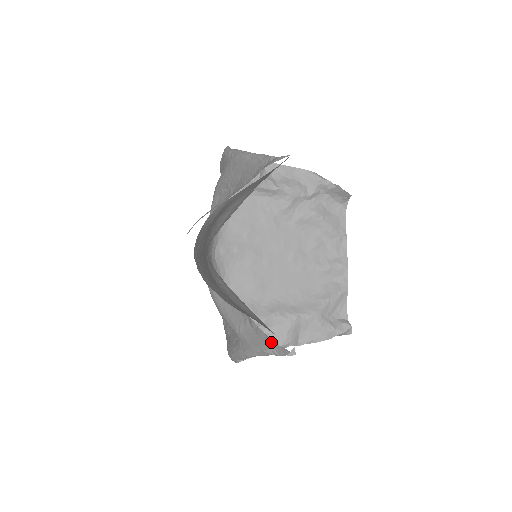
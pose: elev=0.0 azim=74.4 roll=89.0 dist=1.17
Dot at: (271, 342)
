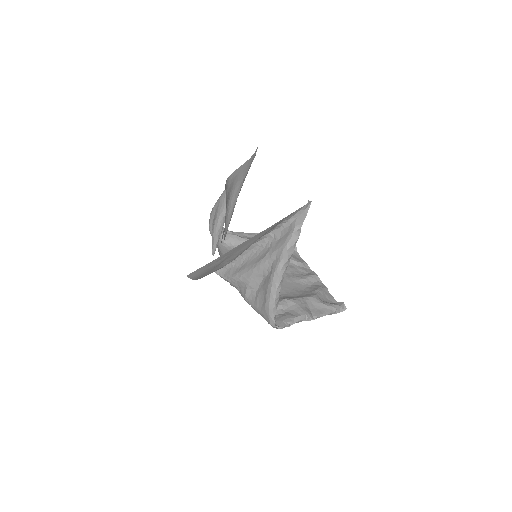
Dot at: (294, 222)
